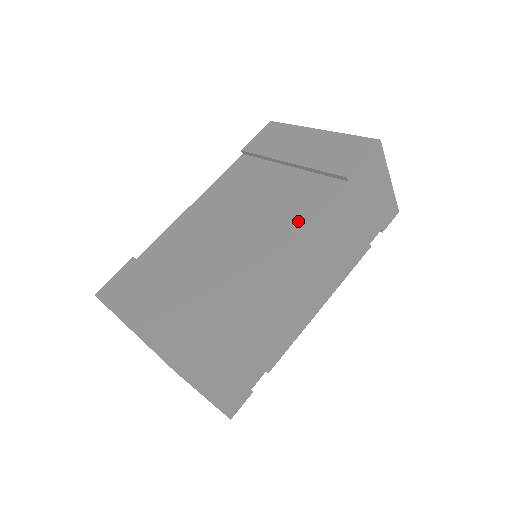
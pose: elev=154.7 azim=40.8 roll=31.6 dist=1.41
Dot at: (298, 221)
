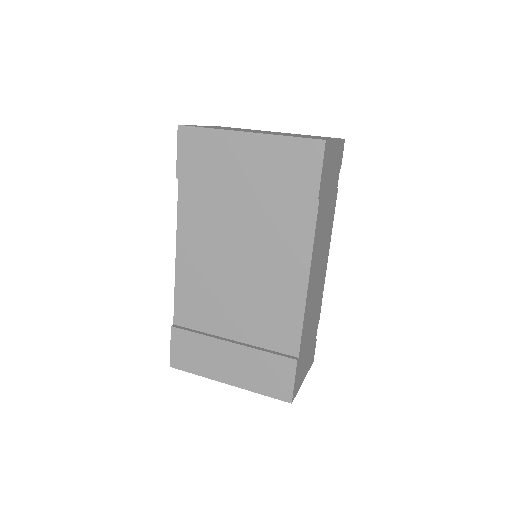
Dot at: (298, 255)
